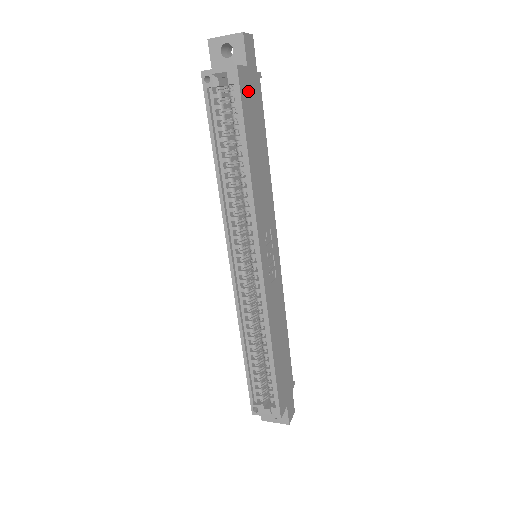
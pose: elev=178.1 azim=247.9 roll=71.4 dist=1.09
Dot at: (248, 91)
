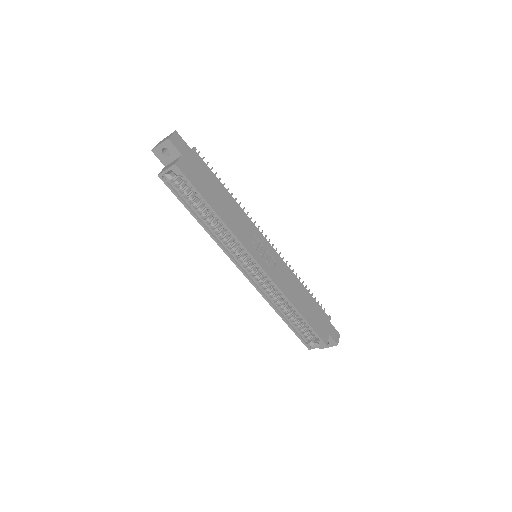
Dot at: (191, 170)
